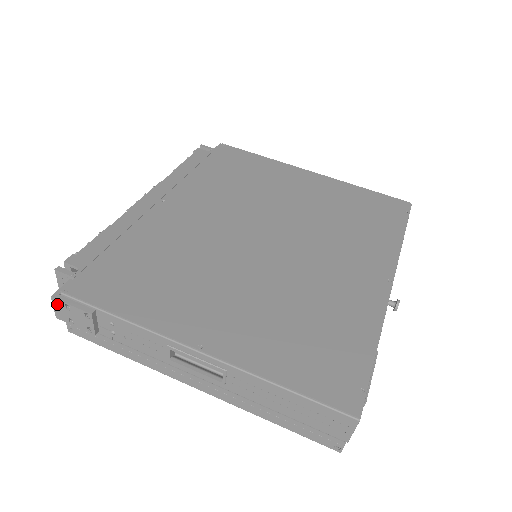
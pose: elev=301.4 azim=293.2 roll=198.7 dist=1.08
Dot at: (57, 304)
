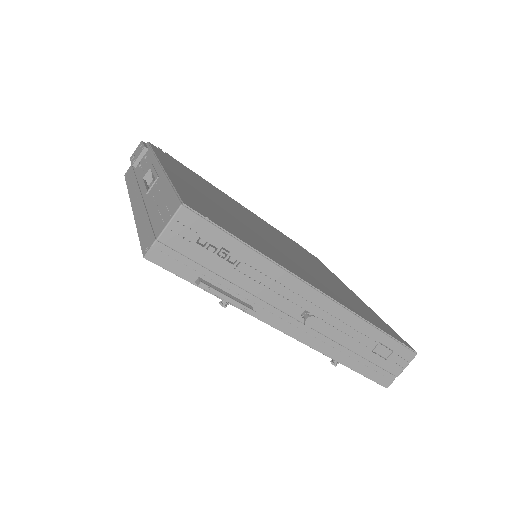
Dot at: (139, 146)
